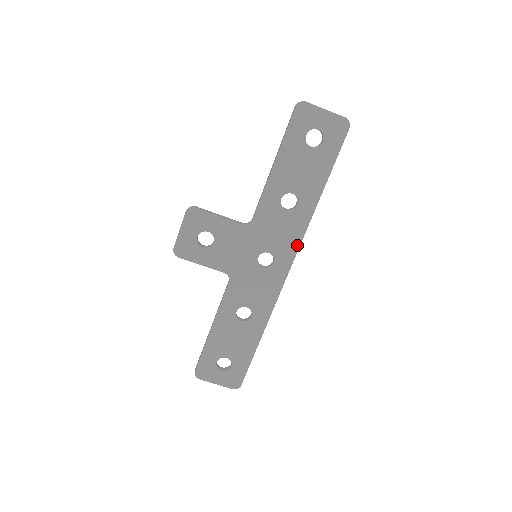
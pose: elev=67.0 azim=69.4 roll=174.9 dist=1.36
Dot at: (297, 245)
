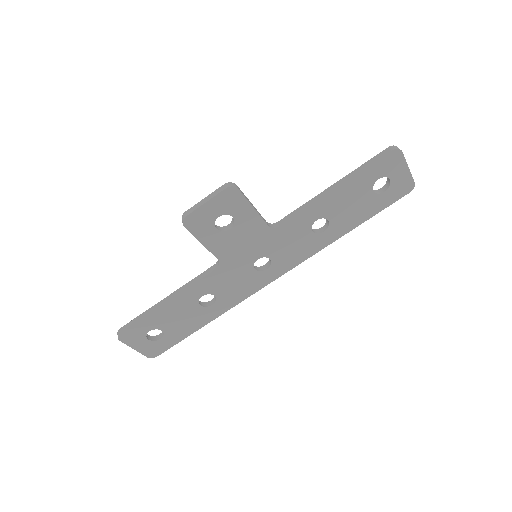
Dot at: (297, 263)
